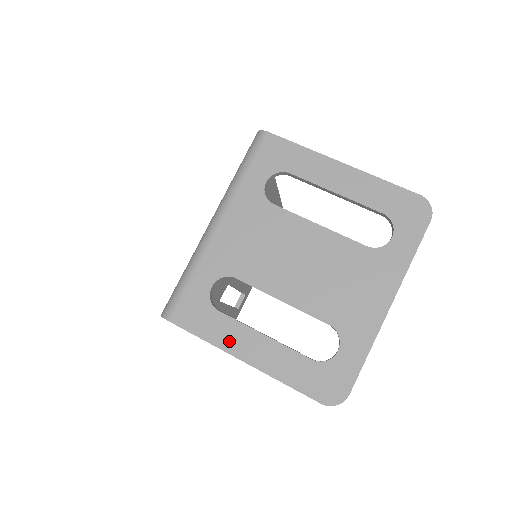
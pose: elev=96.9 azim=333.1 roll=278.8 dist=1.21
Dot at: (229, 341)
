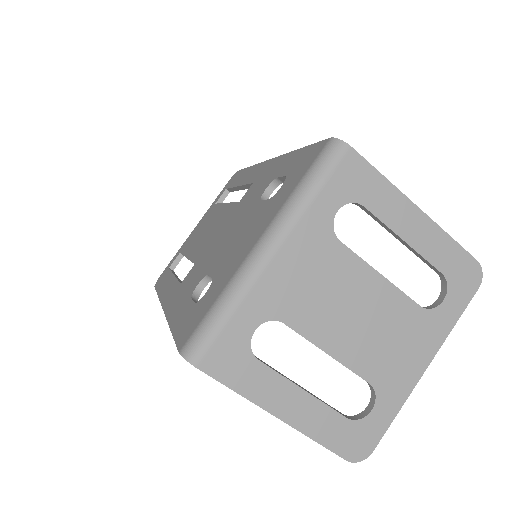
Dot at: (265, 395)
